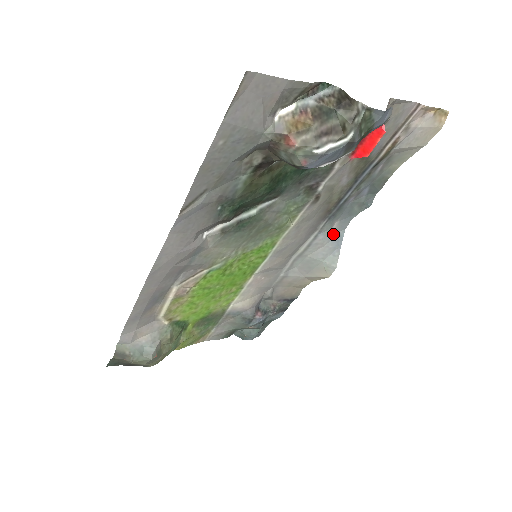
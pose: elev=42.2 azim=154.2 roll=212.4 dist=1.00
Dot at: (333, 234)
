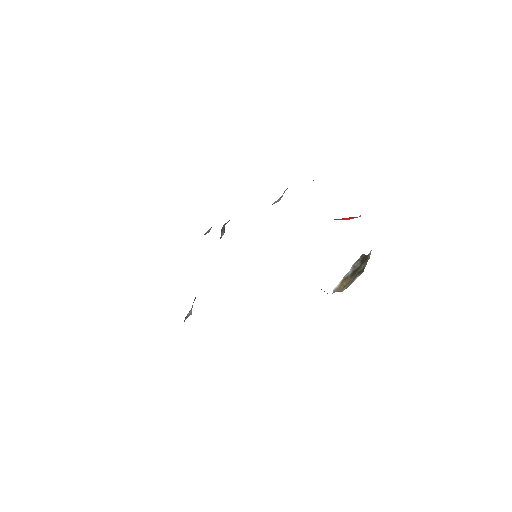
Dot at: occluded
